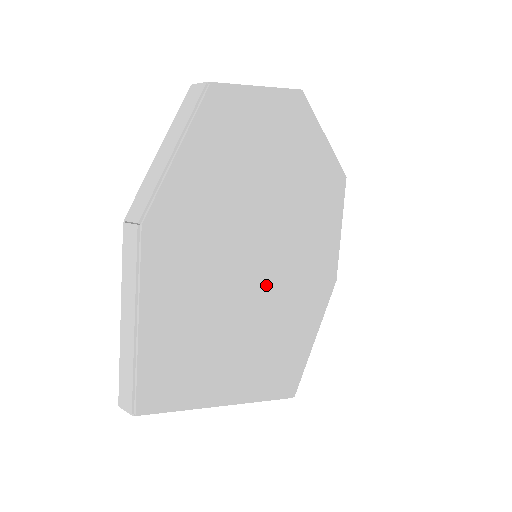
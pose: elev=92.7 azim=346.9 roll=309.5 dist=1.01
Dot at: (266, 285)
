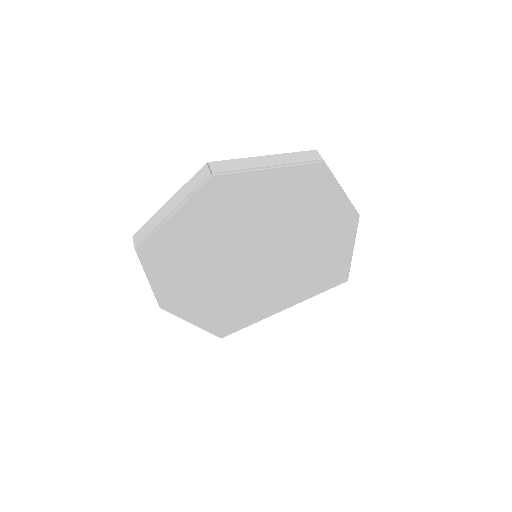
Dot at: (272, 268)
